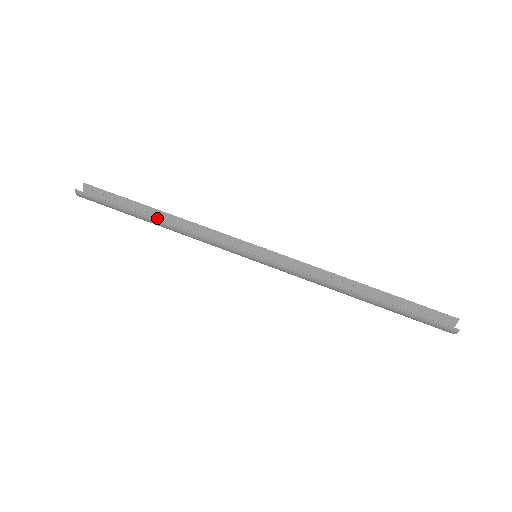
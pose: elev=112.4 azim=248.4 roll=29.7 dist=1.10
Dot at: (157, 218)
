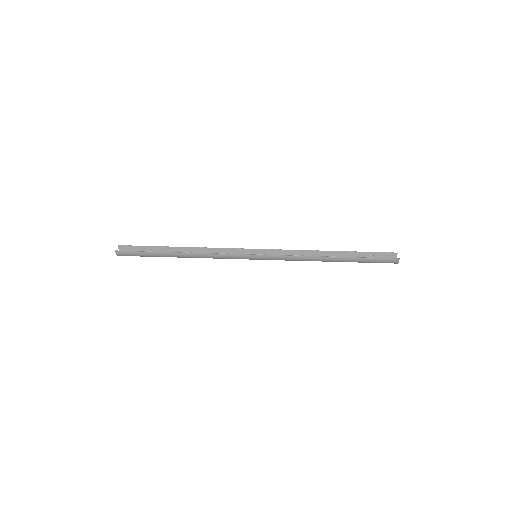
Dot at: occluded
